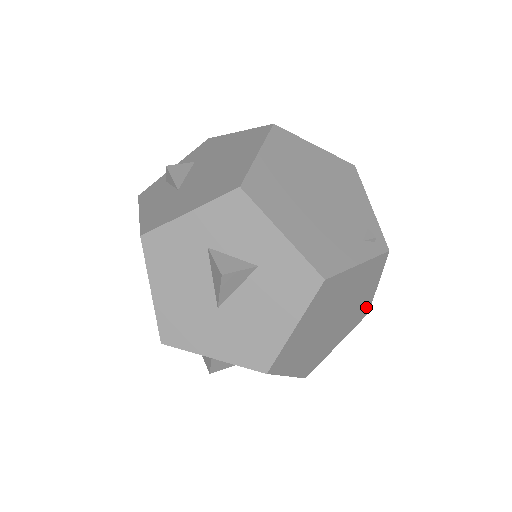
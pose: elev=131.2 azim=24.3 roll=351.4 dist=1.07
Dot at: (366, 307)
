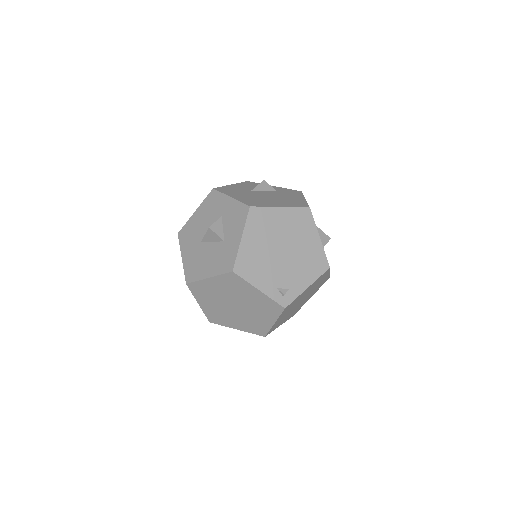
Dot at: (264, 329)
